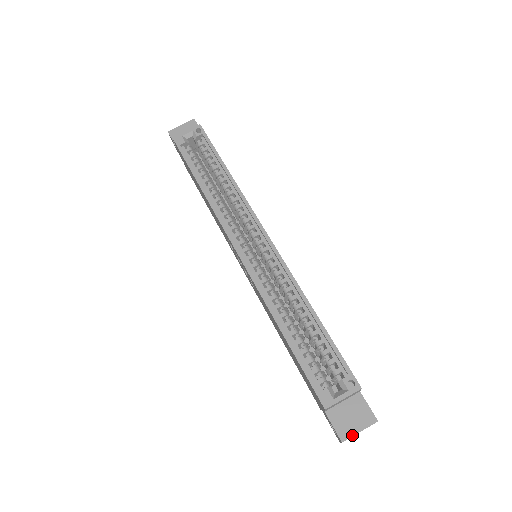
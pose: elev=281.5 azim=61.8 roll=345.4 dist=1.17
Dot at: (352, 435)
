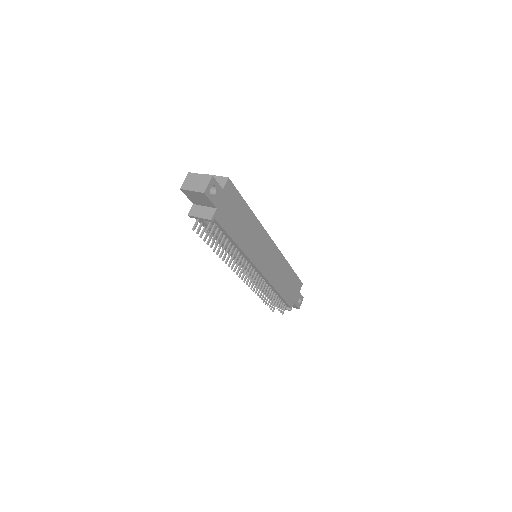
Dot at: (196, 174)
